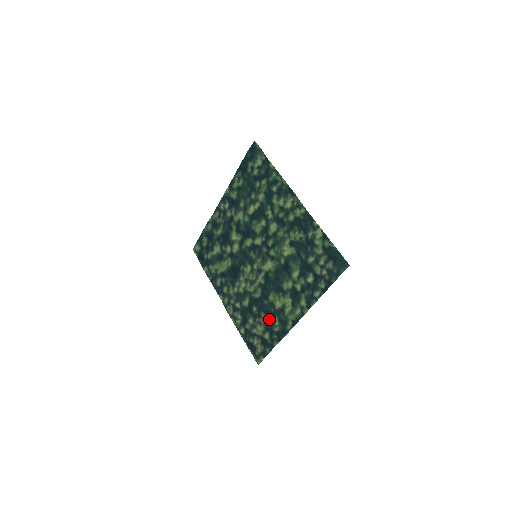
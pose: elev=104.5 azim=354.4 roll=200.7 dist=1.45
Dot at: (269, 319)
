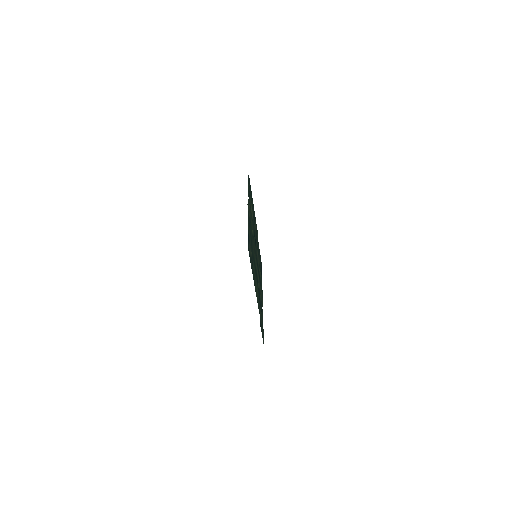
Dot at: occluded
